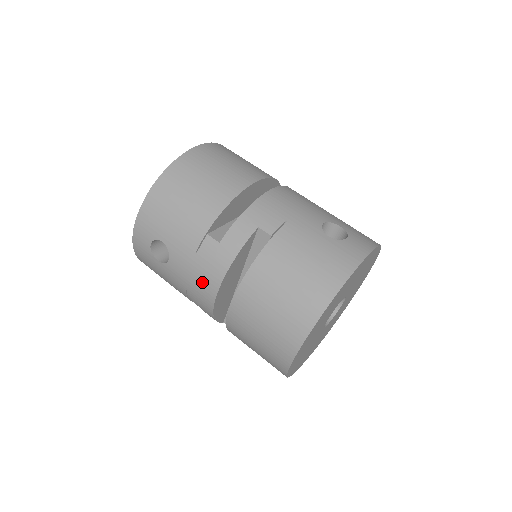
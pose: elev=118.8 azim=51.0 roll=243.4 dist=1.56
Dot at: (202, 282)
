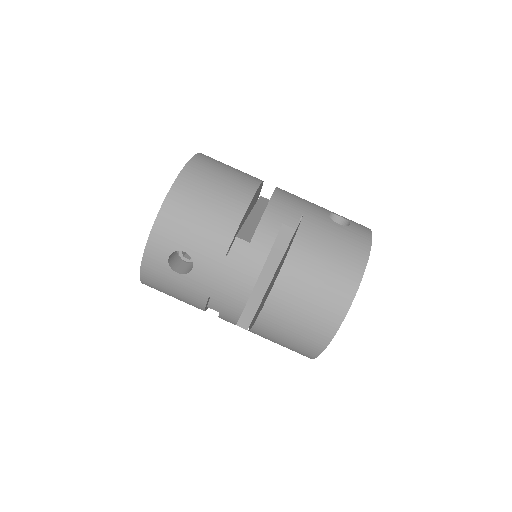
Dot at: (234, 284)
